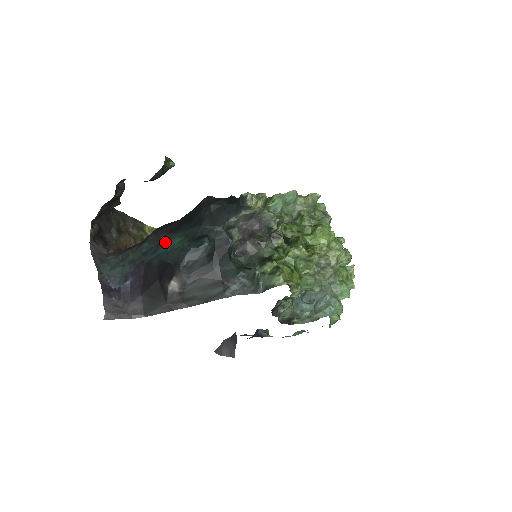
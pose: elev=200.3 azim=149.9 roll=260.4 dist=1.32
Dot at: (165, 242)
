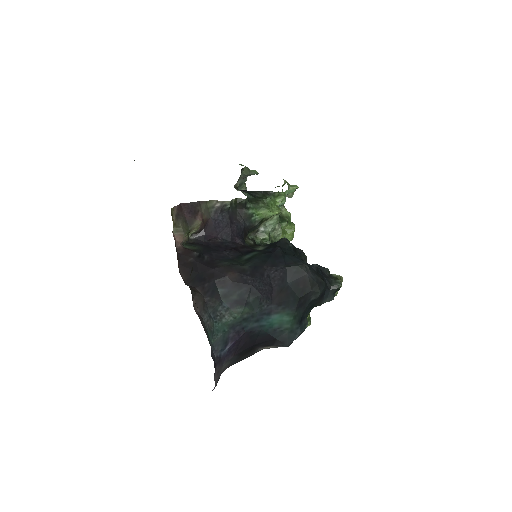
Dot at: (270, 314)
